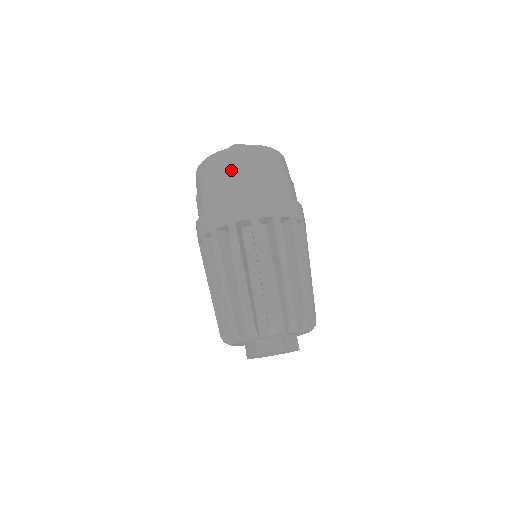
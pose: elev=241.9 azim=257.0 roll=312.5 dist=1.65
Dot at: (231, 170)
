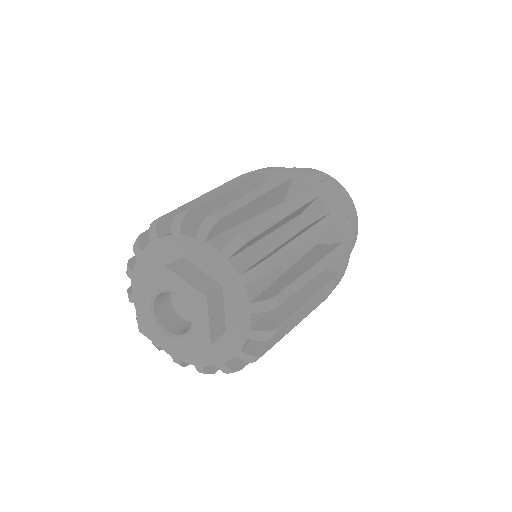
Dot at: occluded
